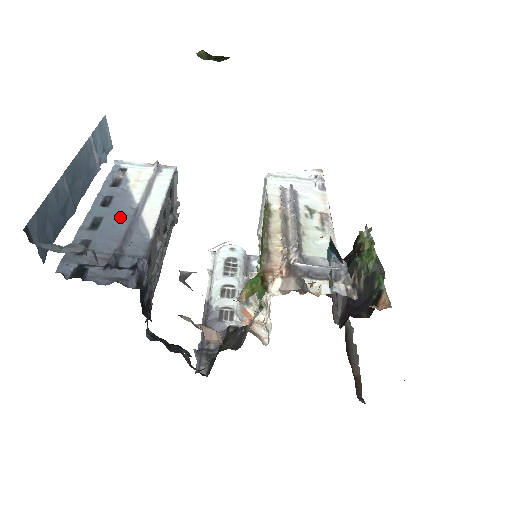
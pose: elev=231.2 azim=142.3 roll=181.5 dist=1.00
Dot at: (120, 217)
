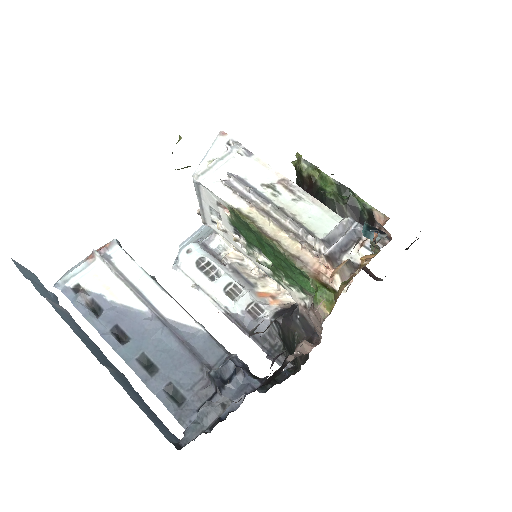
Dot at: (155, 338)
